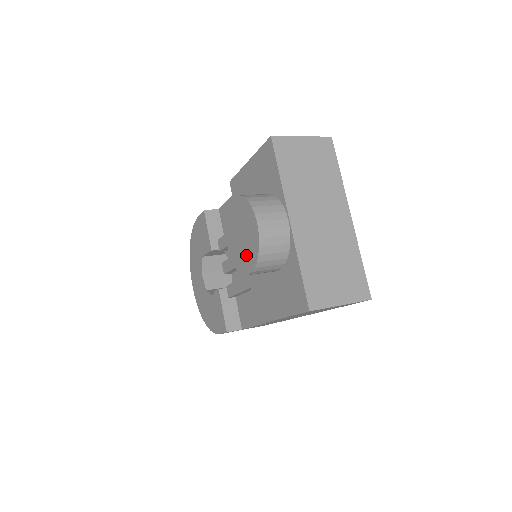
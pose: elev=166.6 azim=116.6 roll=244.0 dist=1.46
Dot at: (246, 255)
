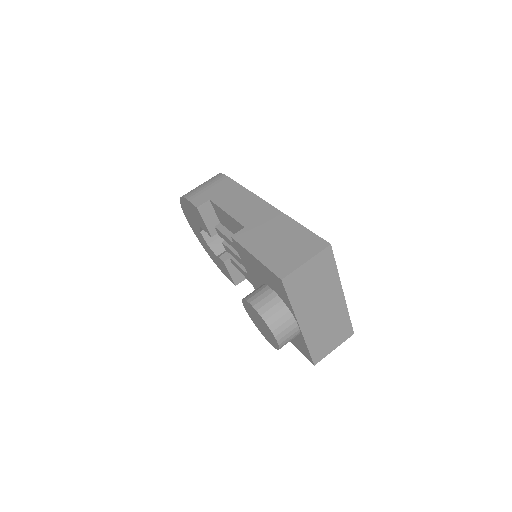
Dot at: (266, 336)
